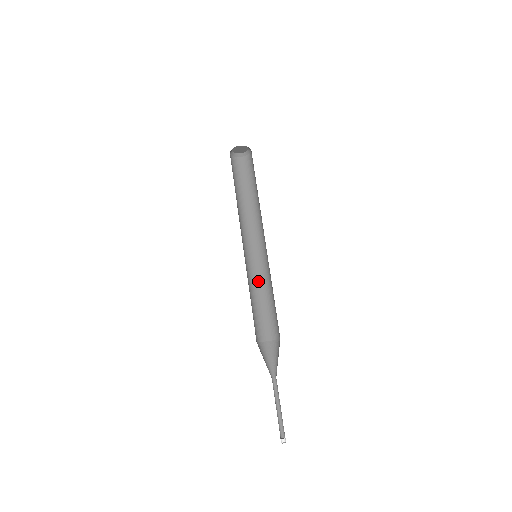
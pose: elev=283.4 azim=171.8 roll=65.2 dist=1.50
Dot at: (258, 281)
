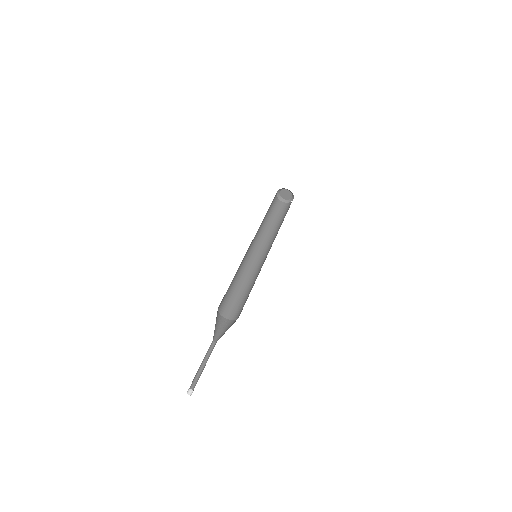
Dot at: (255, 277)
